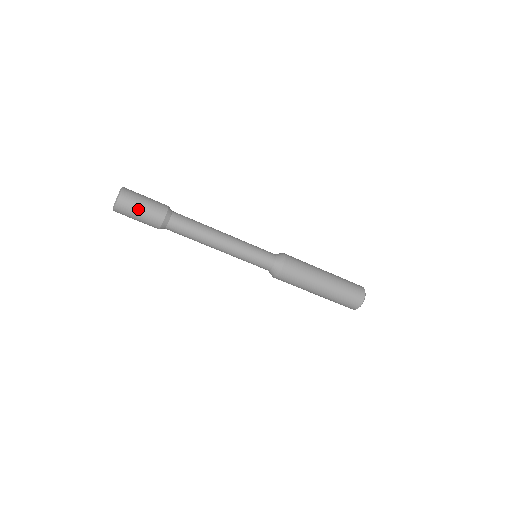
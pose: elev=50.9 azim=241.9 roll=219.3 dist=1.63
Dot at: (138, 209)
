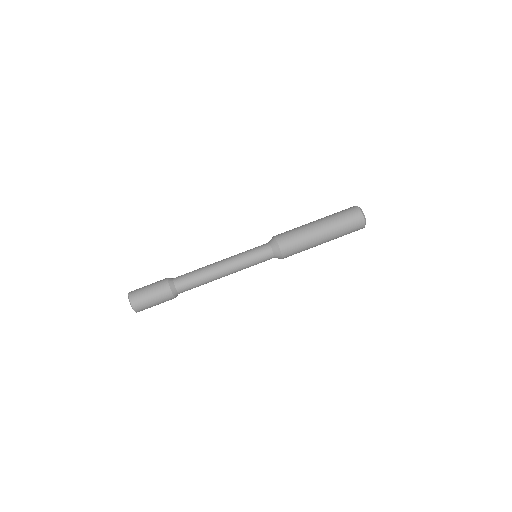
Dot at: (148, 298)
